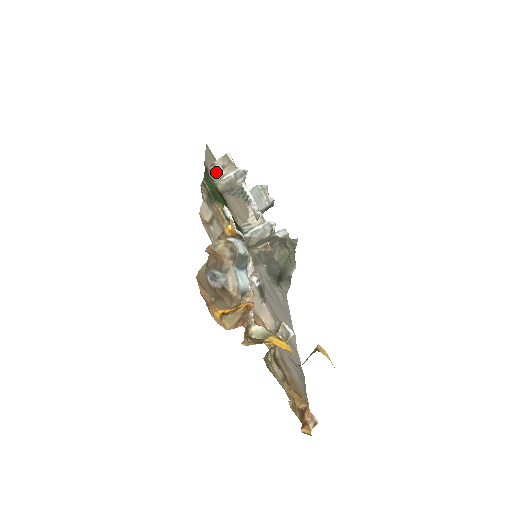
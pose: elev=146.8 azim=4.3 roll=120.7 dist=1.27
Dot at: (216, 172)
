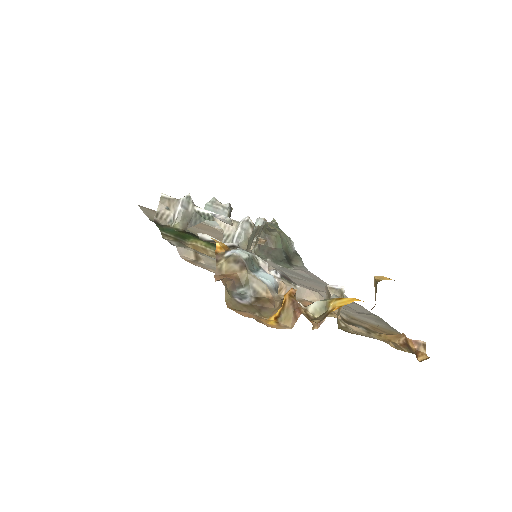
Dot at: (165, 218)
